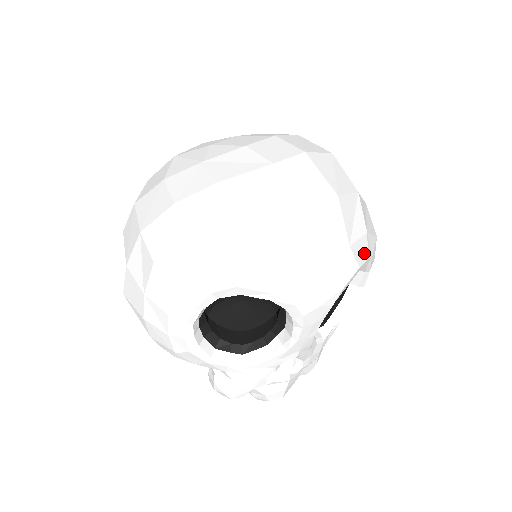
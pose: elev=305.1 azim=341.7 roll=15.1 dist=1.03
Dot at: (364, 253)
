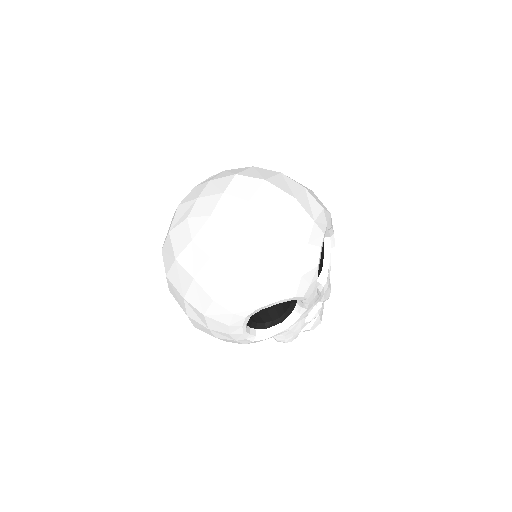
Dot at: (320, 234)
